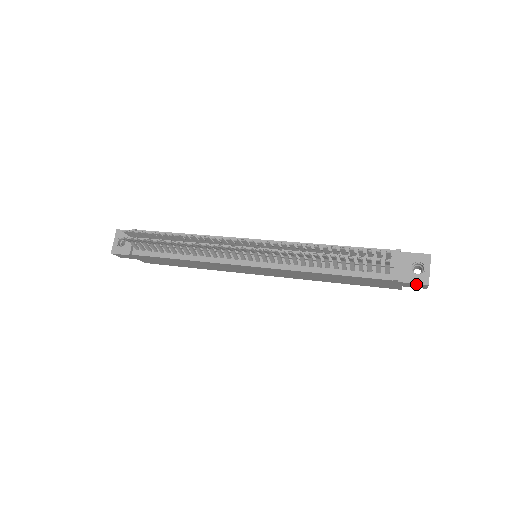
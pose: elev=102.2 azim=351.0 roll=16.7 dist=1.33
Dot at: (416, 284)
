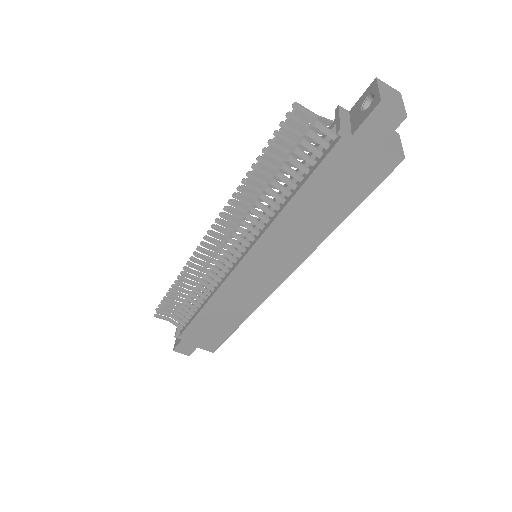
Dot at: (372, 117)
